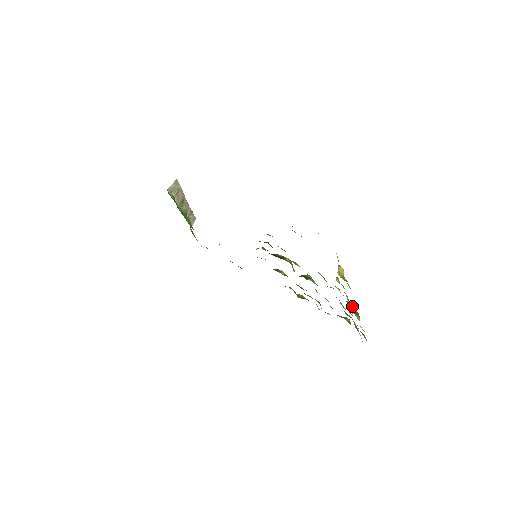
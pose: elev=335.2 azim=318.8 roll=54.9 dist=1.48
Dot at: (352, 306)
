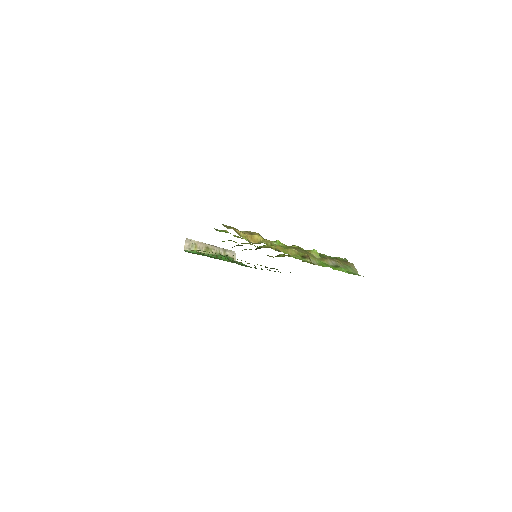
Dot at: (302, 254)
